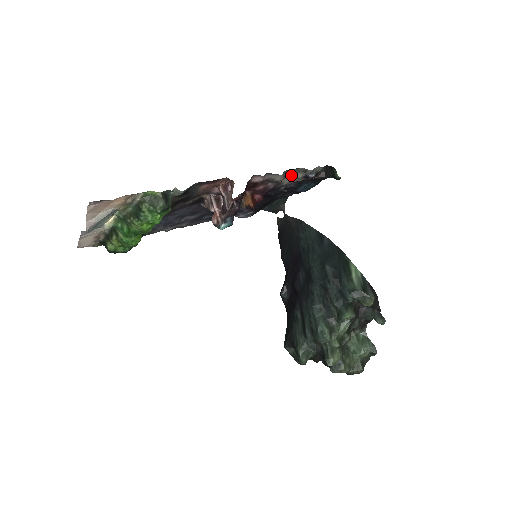
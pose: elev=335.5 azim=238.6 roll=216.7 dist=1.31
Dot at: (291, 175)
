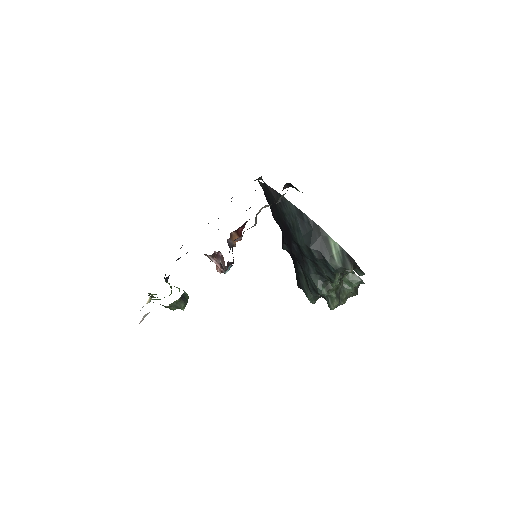
Dot at: (261, 208)
